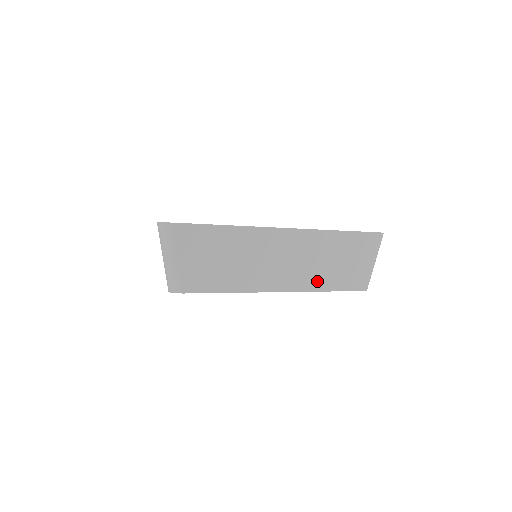
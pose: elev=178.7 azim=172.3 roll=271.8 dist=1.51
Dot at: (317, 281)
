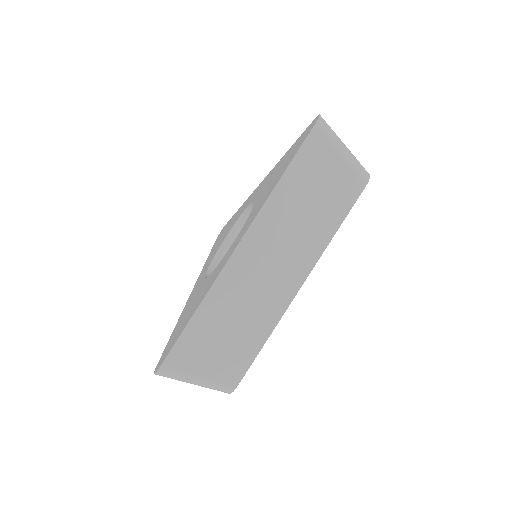
Dot at: (318, 238)
